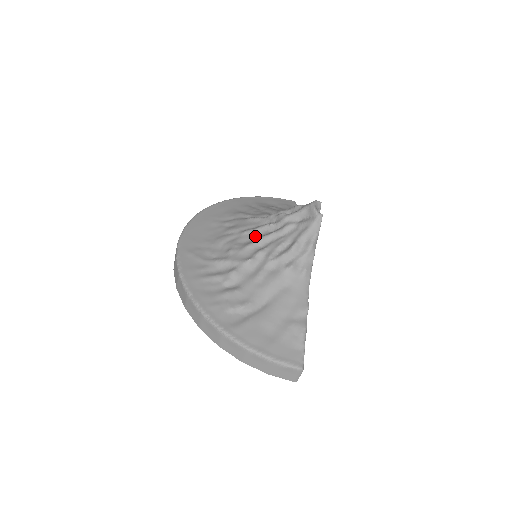
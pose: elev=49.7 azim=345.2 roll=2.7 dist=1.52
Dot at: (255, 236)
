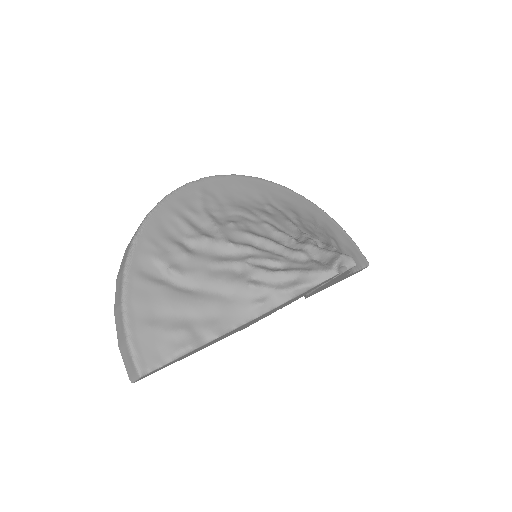
Dot at: (269, 235)
